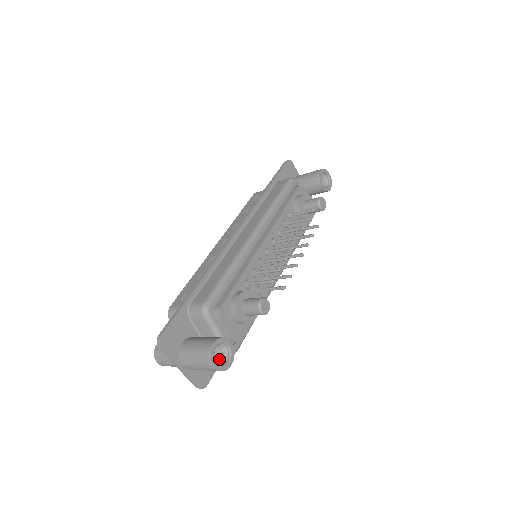
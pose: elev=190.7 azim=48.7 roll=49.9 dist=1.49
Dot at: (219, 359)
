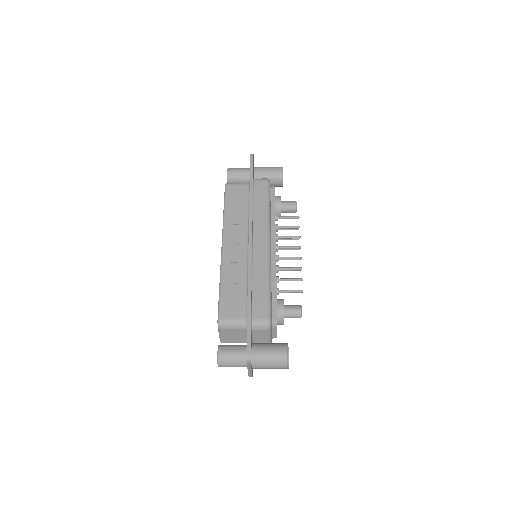
Dot at: occluded
